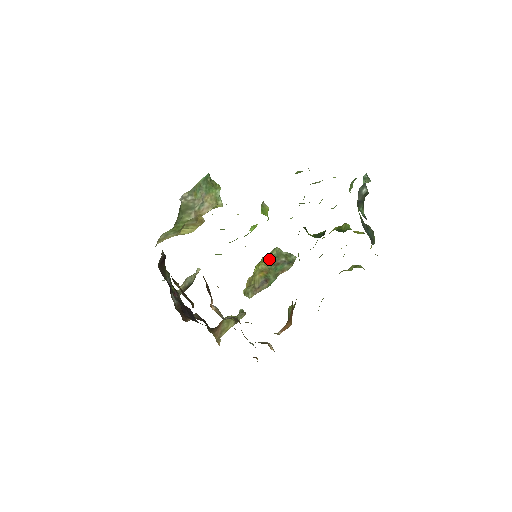
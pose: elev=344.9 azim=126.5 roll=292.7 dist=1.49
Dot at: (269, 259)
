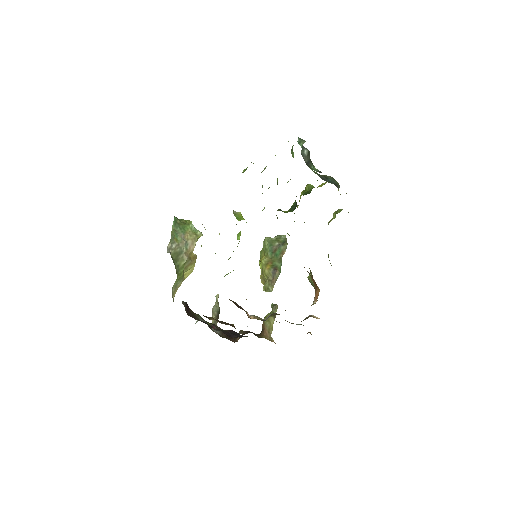
Dot at: (266, 251)
